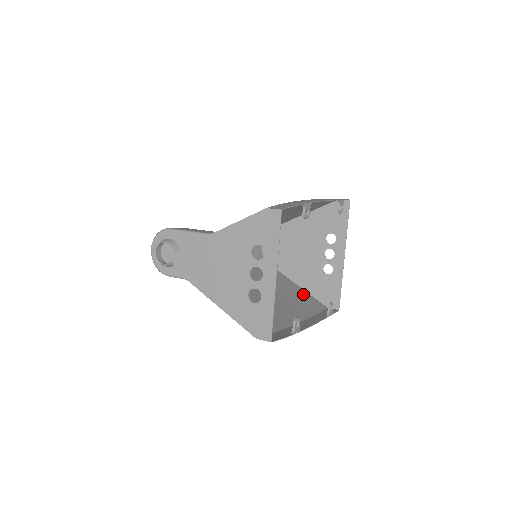
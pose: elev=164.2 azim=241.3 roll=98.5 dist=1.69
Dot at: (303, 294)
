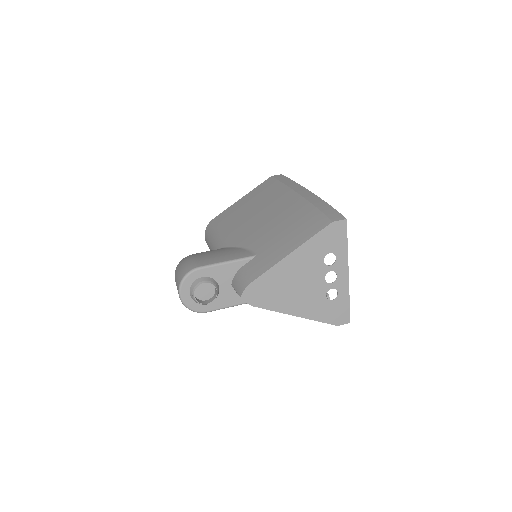
Dot at: occluded
